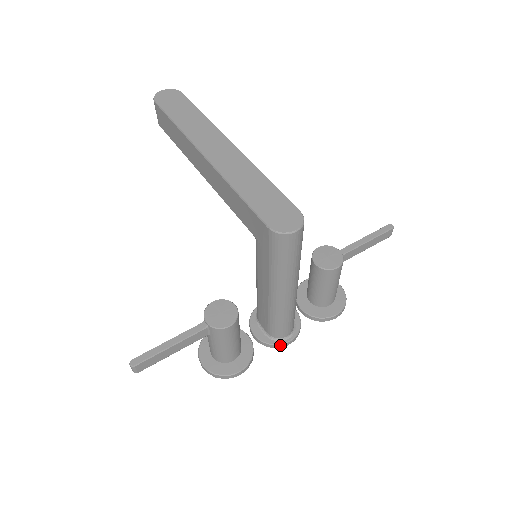
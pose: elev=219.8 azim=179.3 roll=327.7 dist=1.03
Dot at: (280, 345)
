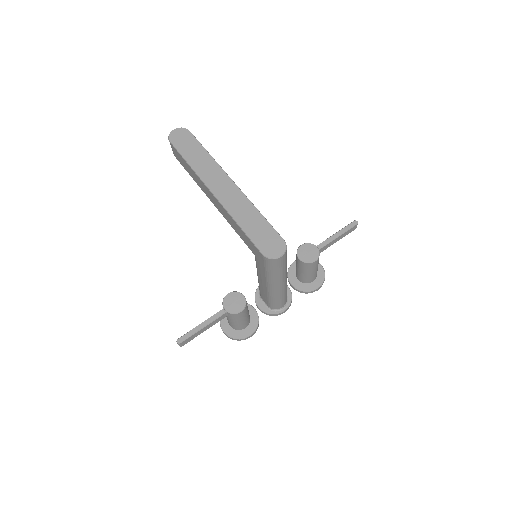
Dot at: (278, 314)
